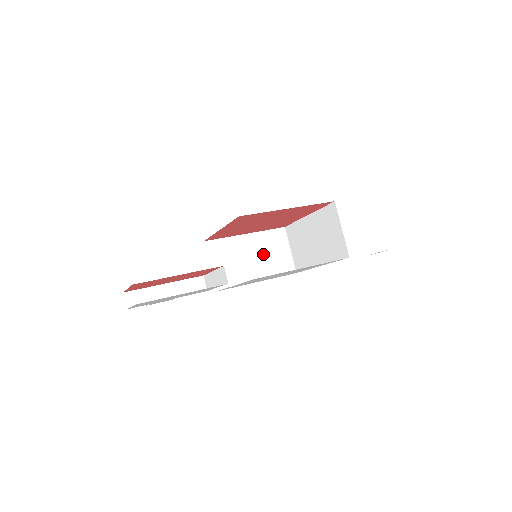
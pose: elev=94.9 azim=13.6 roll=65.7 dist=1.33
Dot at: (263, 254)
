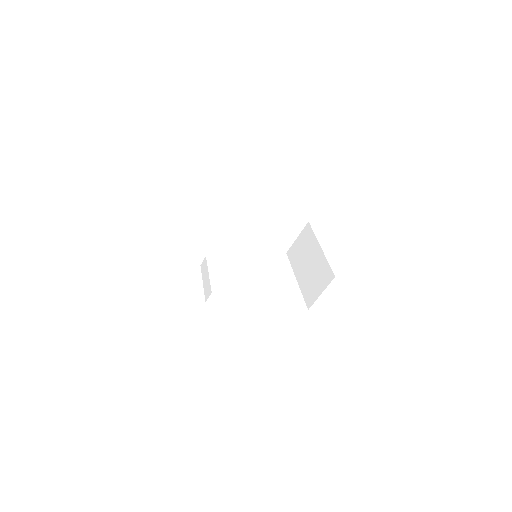
Dot at: (275, 229)
